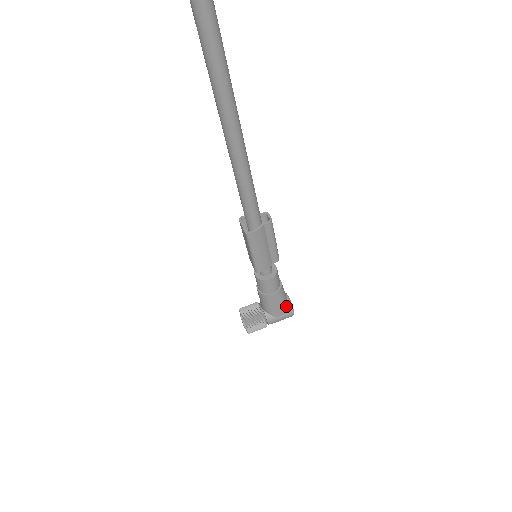
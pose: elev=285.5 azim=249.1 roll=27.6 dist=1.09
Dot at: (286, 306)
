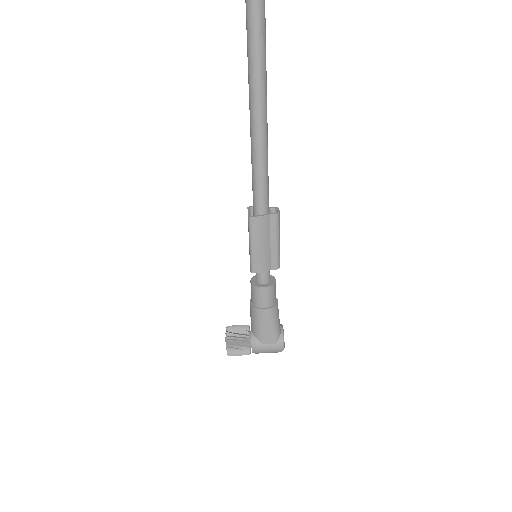
Dot at: (276, 334)
